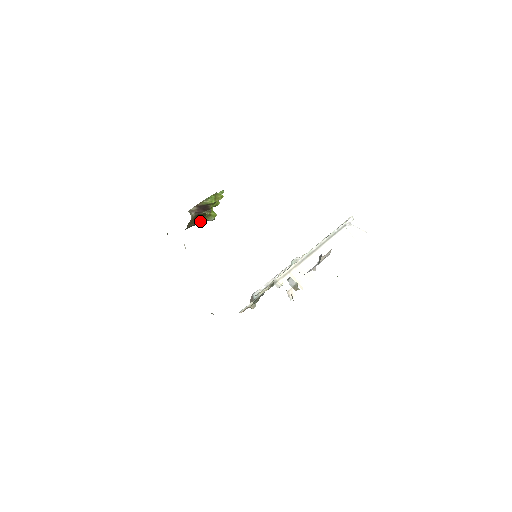
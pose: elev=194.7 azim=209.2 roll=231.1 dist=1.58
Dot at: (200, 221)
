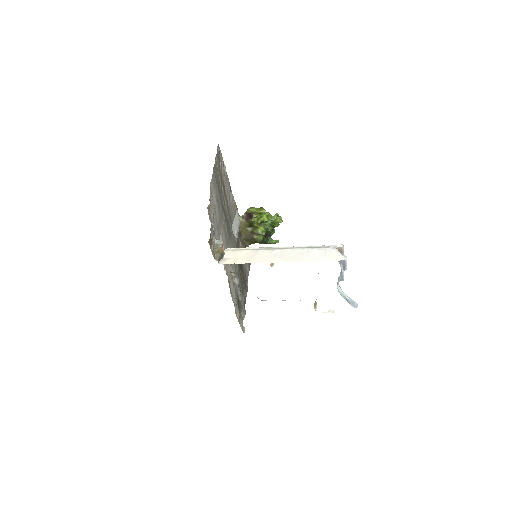
Dot at: (254, 233)
